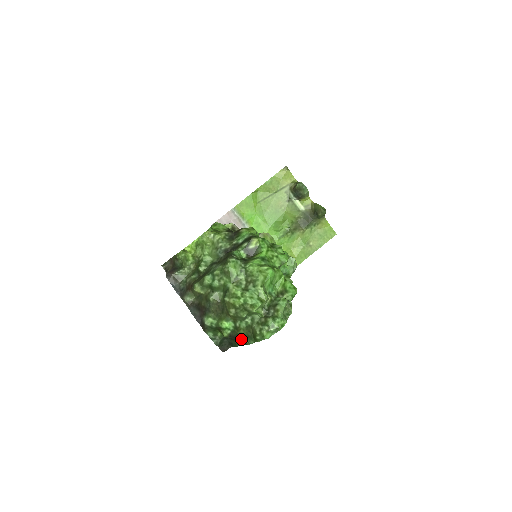
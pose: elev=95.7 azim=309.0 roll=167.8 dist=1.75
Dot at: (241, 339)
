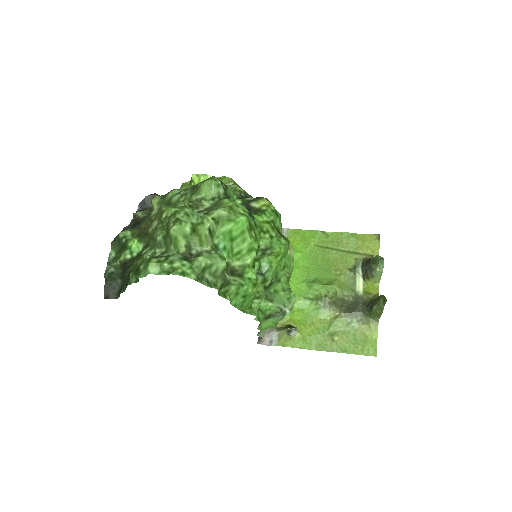
Dot at: occluded
